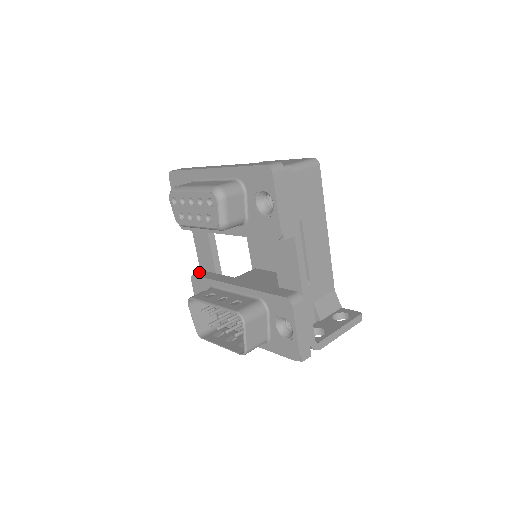
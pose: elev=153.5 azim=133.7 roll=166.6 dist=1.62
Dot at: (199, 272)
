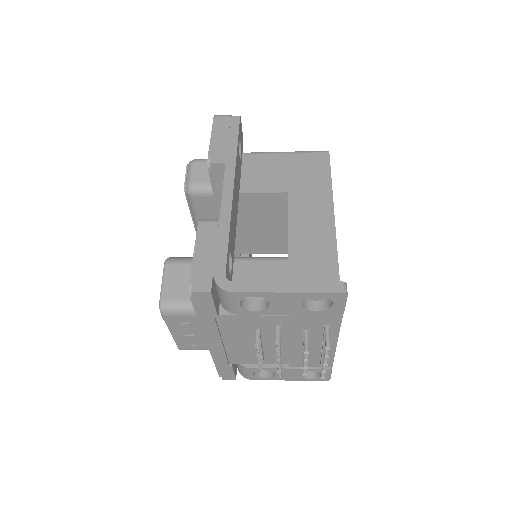
Dot at: occluded
